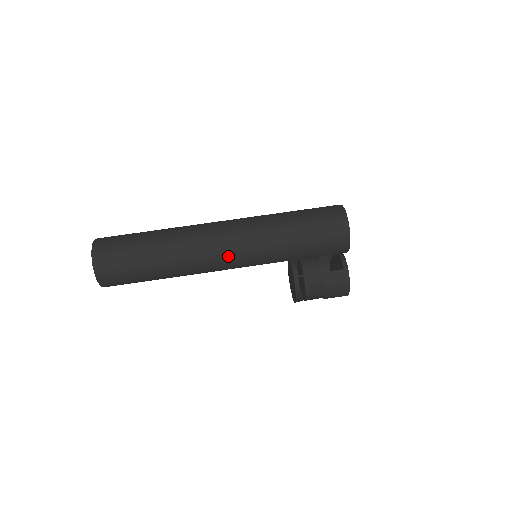
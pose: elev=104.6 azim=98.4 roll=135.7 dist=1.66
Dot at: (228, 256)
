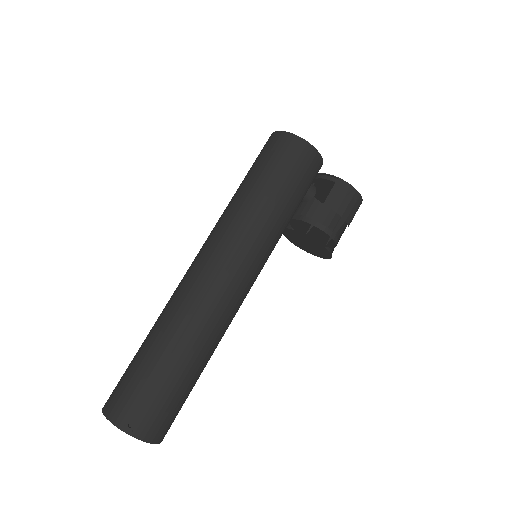
Dot at: (236, 279)
